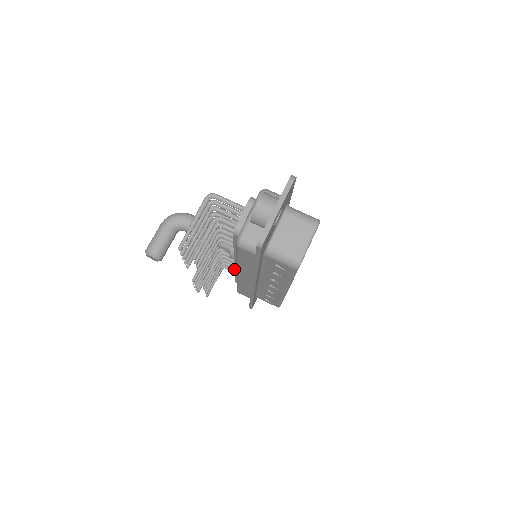
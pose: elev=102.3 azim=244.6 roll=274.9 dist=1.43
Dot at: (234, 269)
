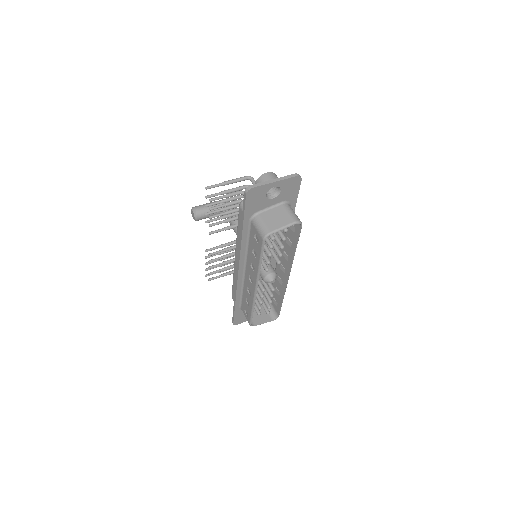
Dot at: occluded
